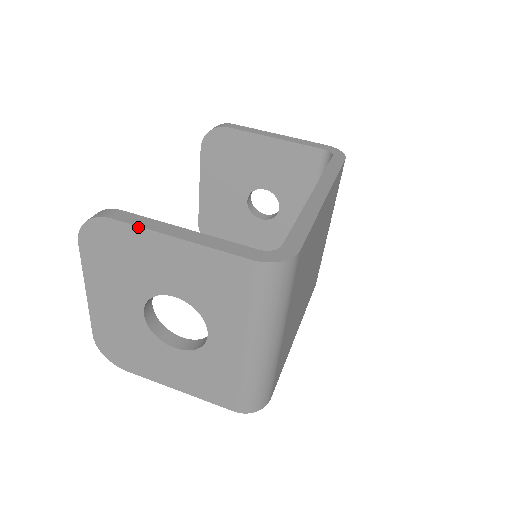
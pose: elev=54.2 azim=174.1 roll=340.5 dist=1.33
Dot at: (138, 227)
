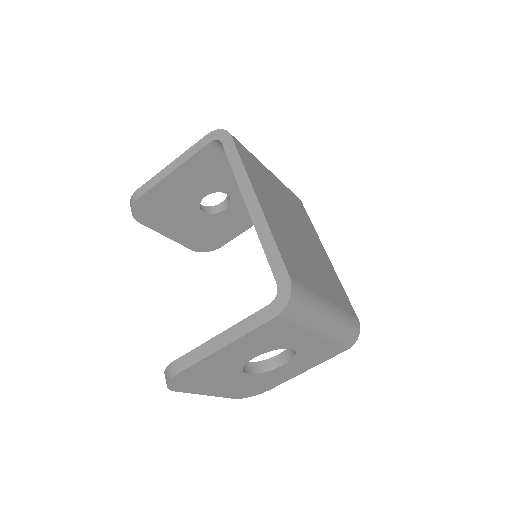
Dot at: (196, 363)
